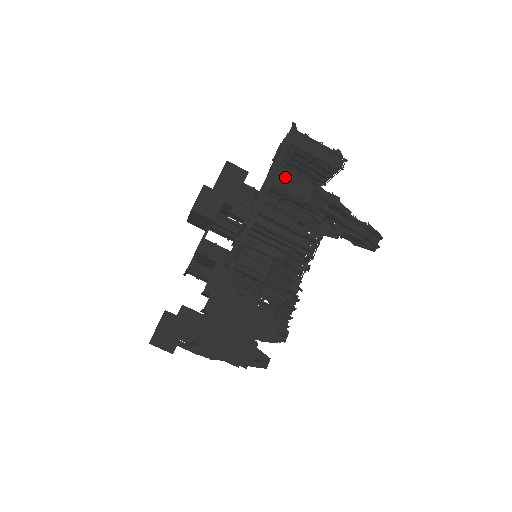
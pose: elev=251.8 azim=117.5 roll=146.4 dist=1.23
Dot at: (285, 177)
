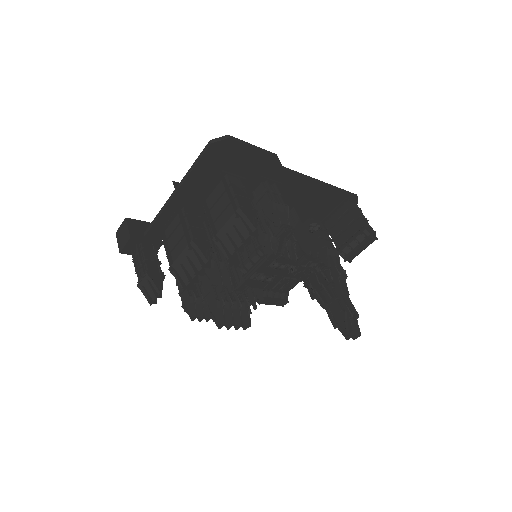
Dot at: (324, 229)
